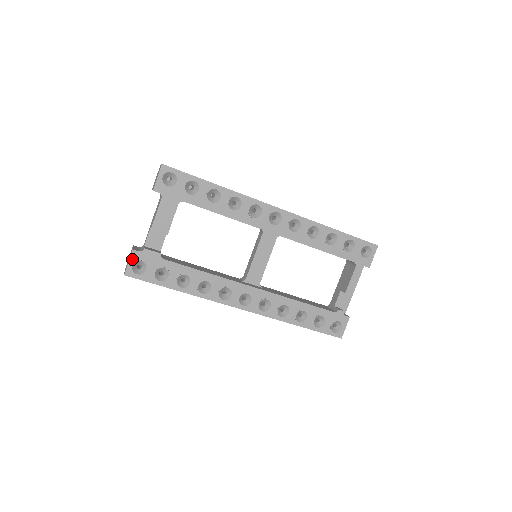
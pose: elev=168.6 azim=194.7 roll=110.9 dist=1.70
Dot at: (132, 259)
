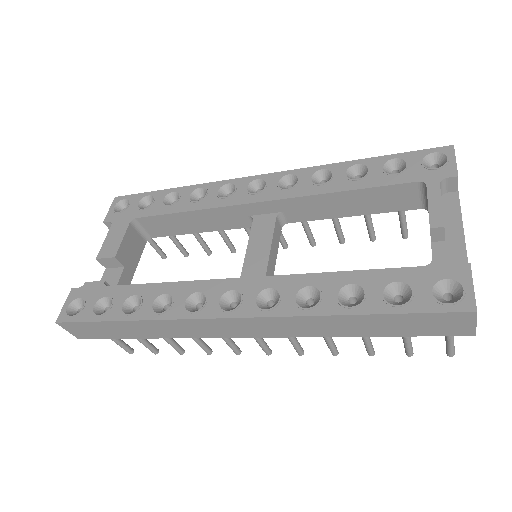
Dot at: (69, 300)
